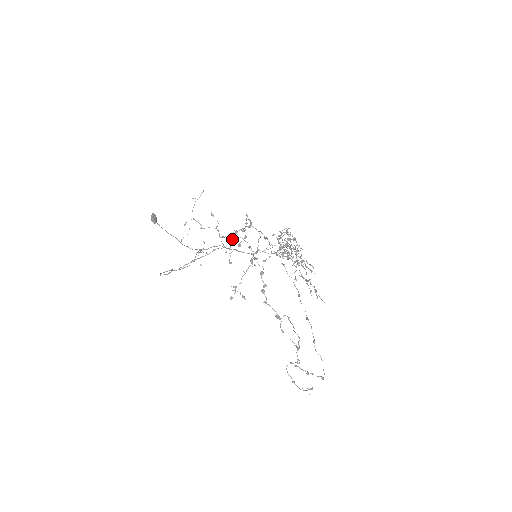
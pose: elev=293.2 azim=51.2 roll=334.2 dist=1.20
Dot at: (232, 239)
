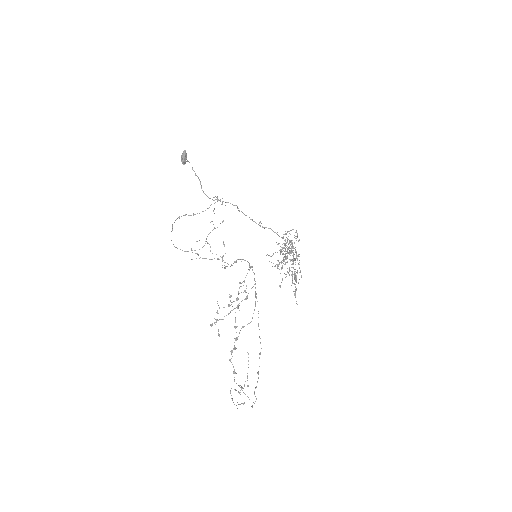
Dot at: (234, 262)
